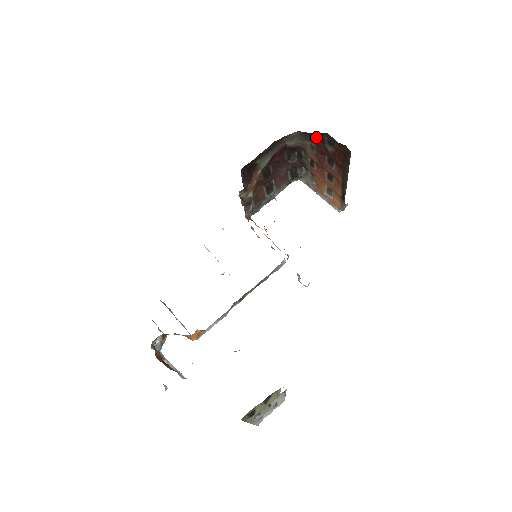
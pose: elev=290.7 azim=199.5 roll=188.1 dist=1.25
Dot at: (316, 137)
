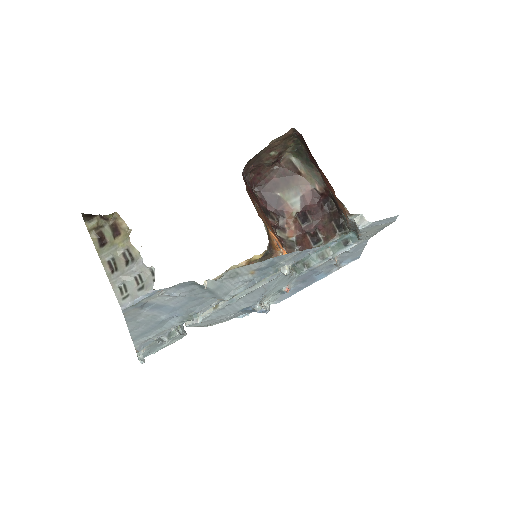
Dot at: (306, 155)
